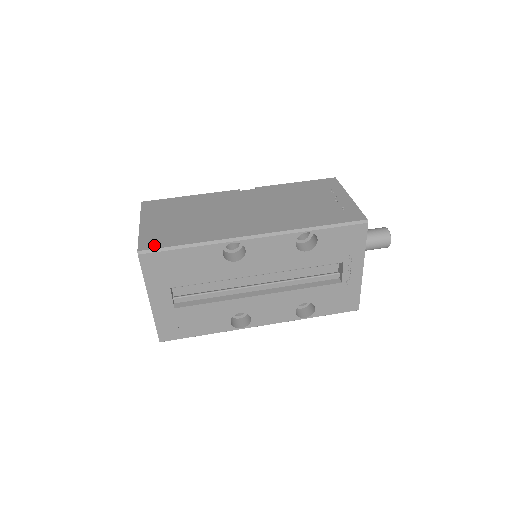
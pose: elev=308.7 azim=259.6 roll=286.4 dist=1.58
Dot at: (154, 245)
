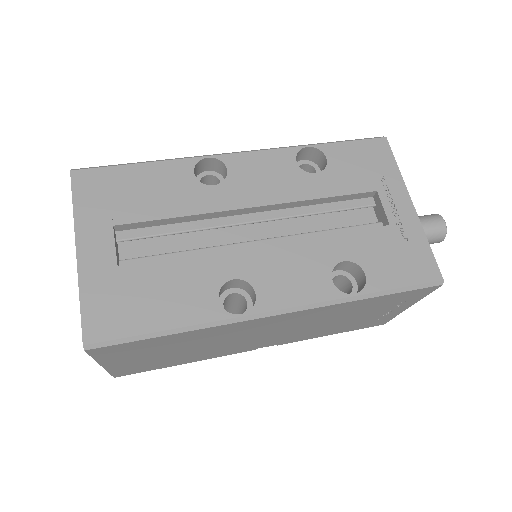
Dot at: occluded
